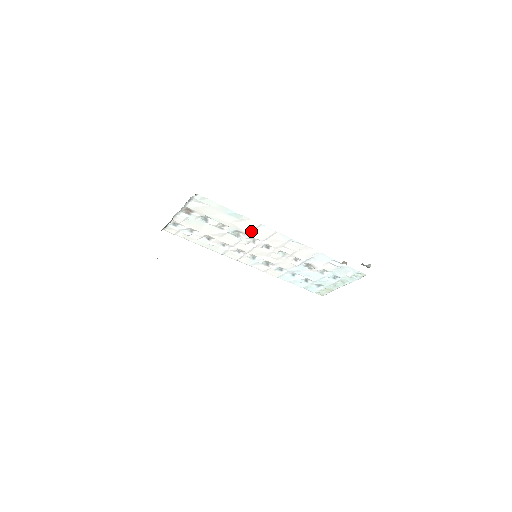
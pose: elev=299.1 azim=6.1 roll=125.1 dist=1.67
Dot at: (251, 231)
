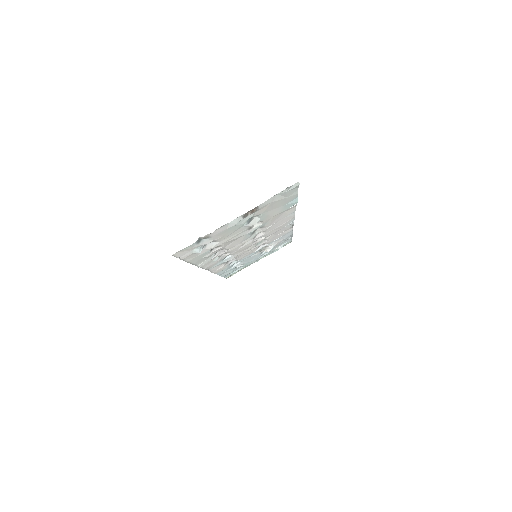
Dot at: (274, 223)
